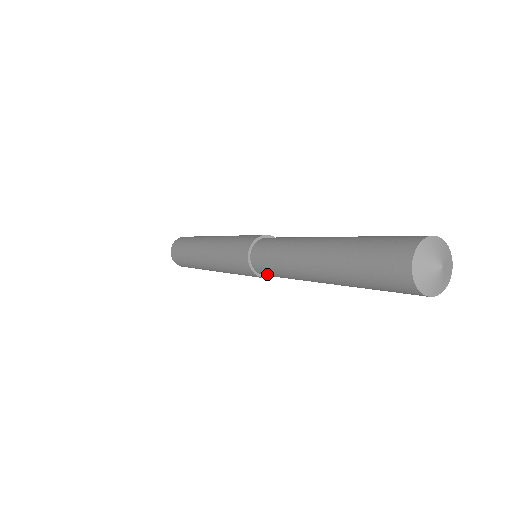
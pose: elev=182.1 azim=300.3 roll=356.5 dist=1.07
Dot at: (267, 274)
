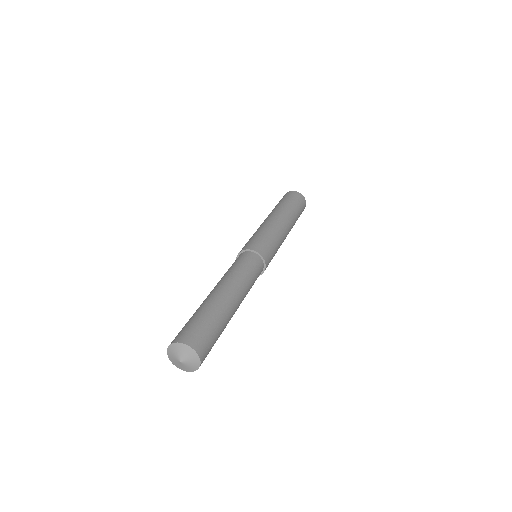
Dot at: occluded
